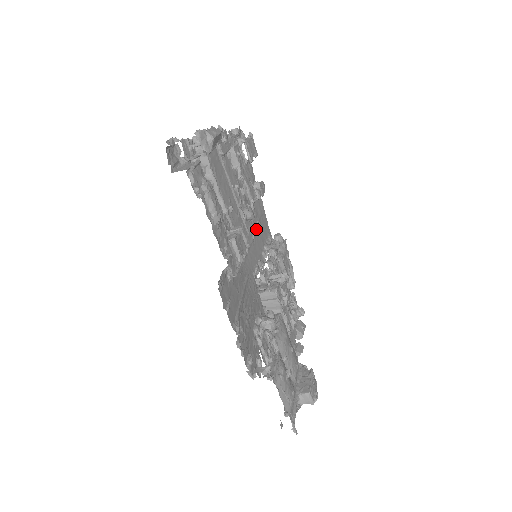
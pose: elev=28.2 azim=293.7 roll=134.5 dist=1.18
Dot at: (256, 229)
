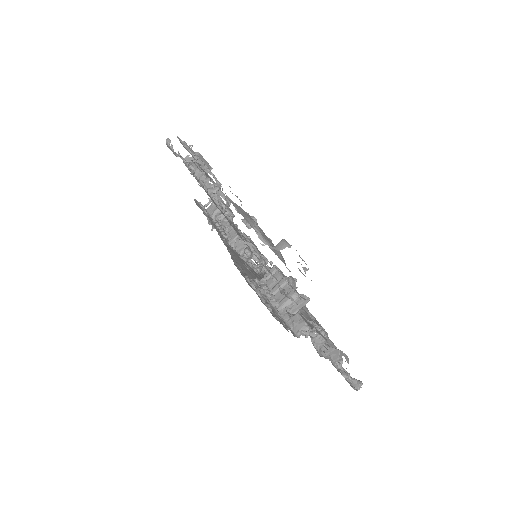
Dot at: occluded
